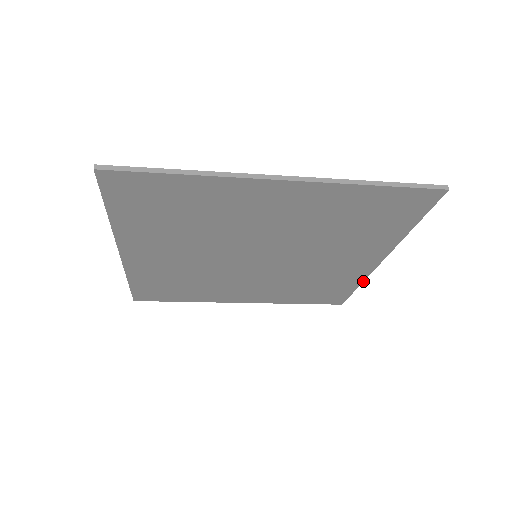
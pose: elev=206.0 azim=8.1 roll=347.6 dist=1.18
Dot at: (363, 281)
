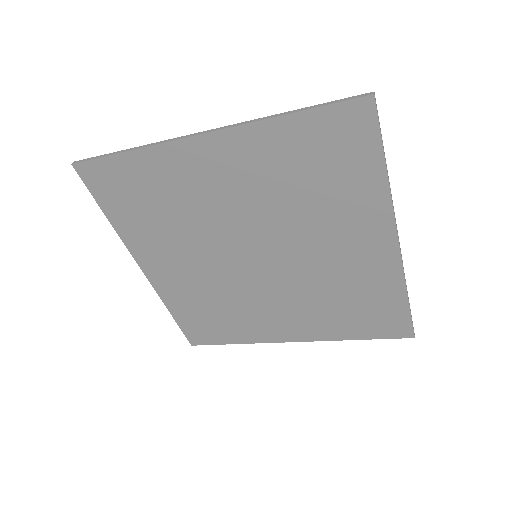
Dot at: (405, 284)
